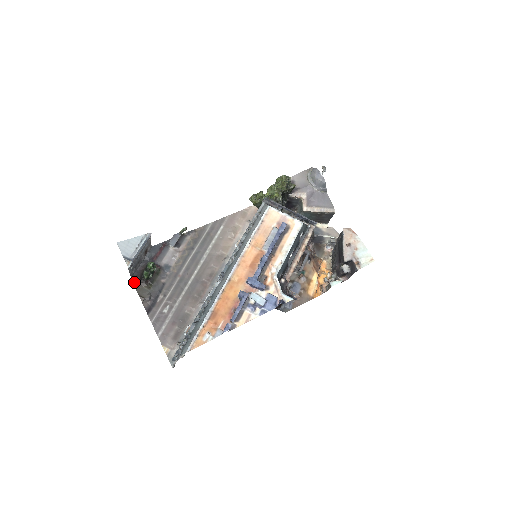
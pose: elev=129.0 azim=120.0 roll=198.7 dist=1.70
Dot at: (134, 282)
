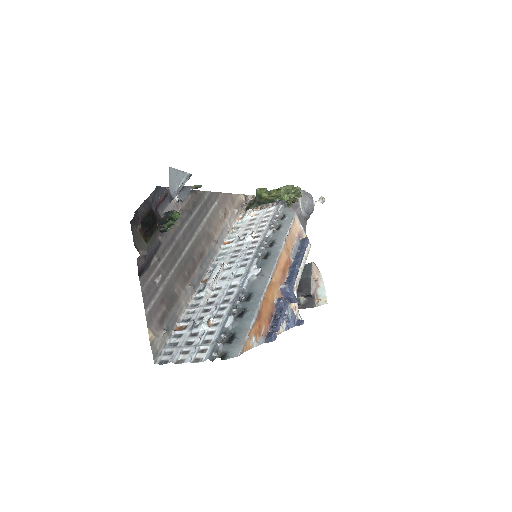
Dot at: (132, 224)
